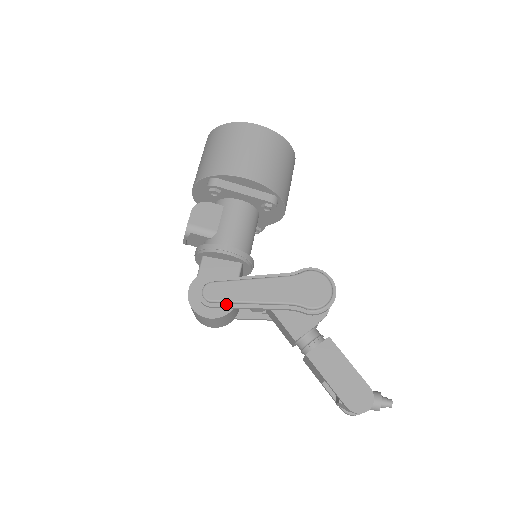
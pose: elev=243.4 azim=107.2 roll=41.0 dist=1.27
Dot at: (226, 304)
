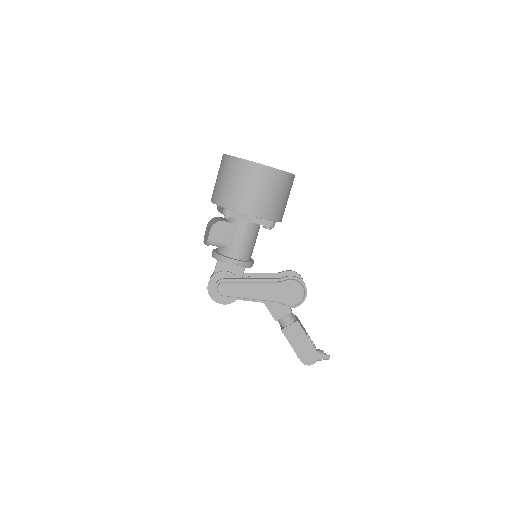
Dot at: (233, 297)
